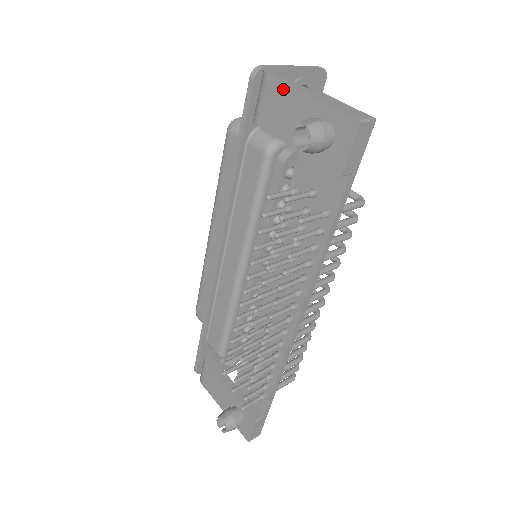
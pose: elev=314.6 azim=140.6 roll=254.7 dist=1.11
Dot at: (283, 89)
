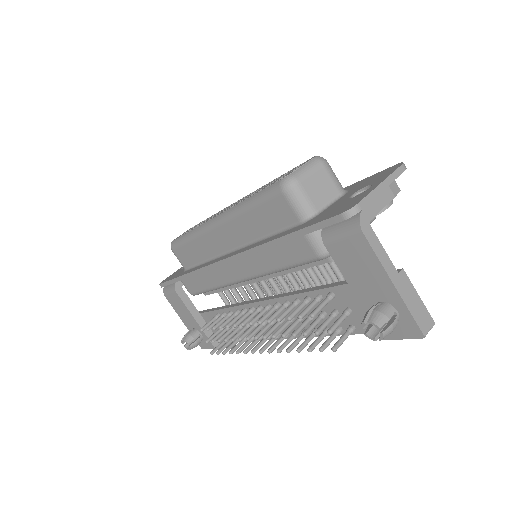
Dot at: (371, 257)
